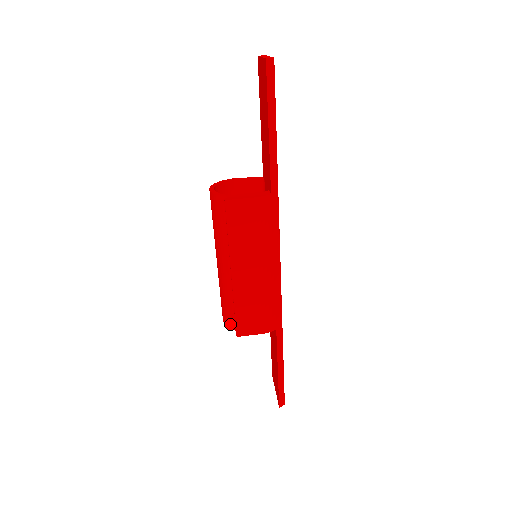
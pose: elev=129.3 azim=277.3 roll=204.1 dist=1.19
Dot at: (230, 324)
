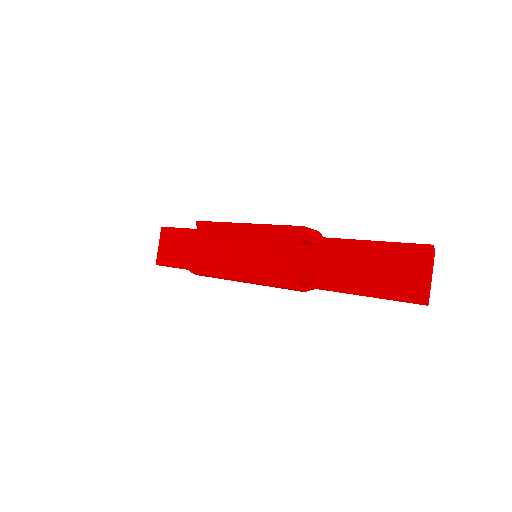
Dot at: (293, 240)
